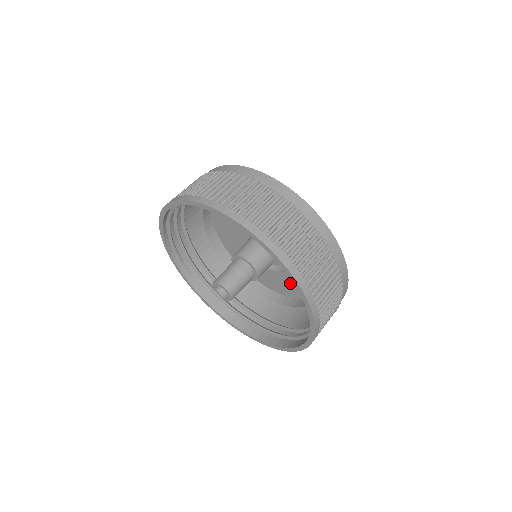
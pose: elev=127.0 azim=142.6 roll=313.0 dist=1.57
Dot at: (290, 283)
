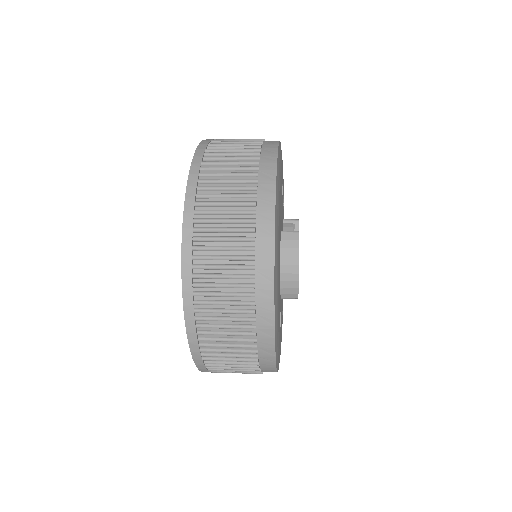
Dot at: occluded
